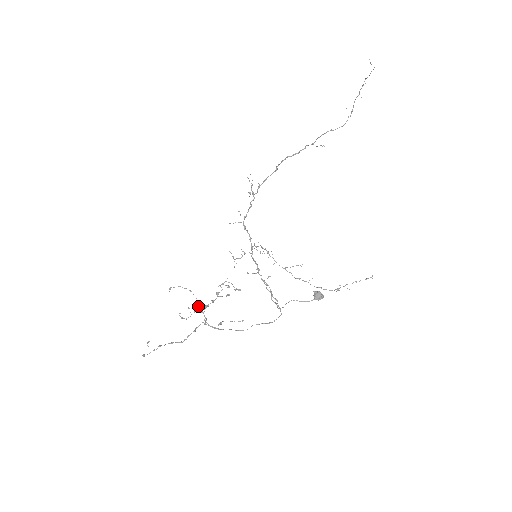
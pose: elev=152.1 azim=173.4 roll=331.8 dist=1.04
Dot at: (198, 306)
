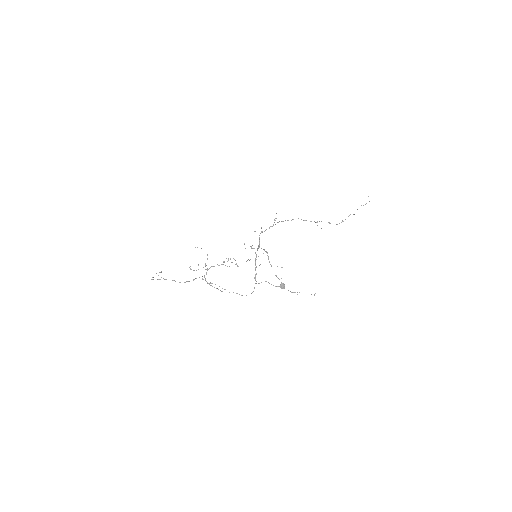
Dot at: occluded
